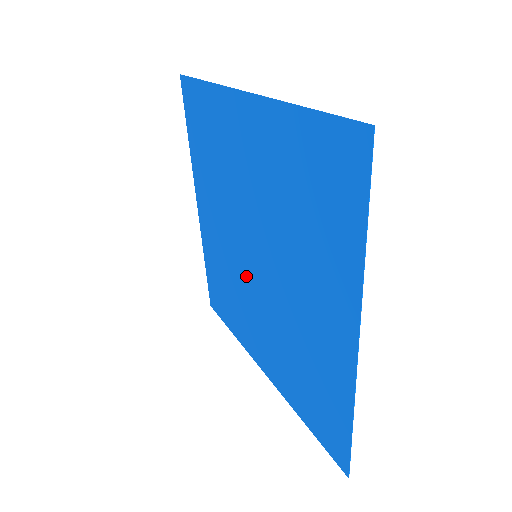
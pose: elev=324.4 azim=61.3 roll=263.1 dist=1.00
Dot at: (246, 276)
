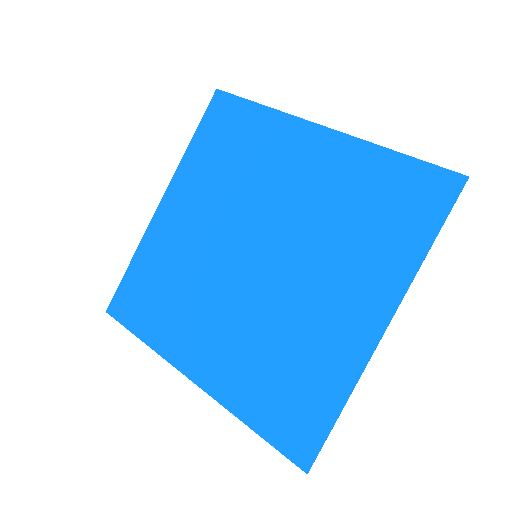
Dot at: (223, 275)
